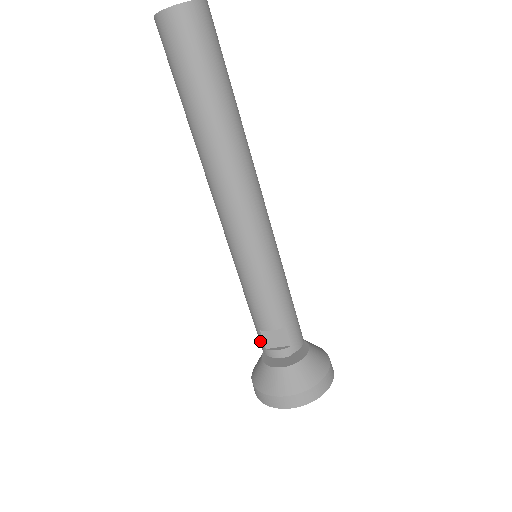
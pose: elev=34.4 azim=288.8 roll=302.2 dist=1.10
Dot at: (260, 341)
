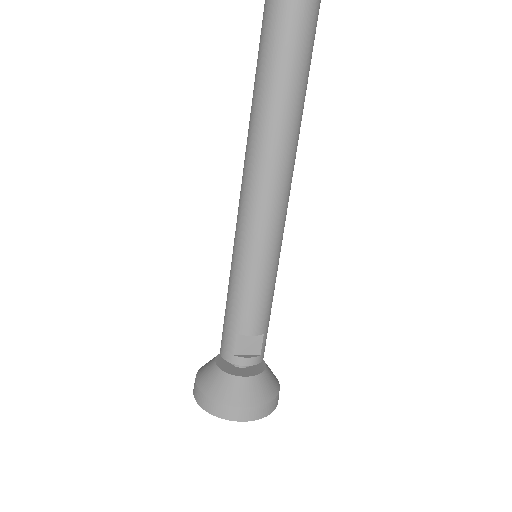
Dot at: (228, 346)
